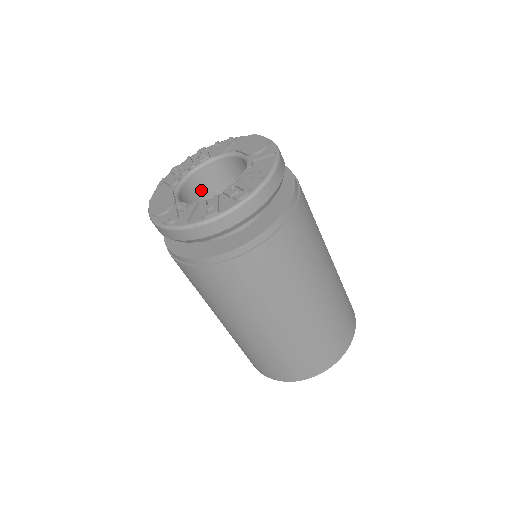
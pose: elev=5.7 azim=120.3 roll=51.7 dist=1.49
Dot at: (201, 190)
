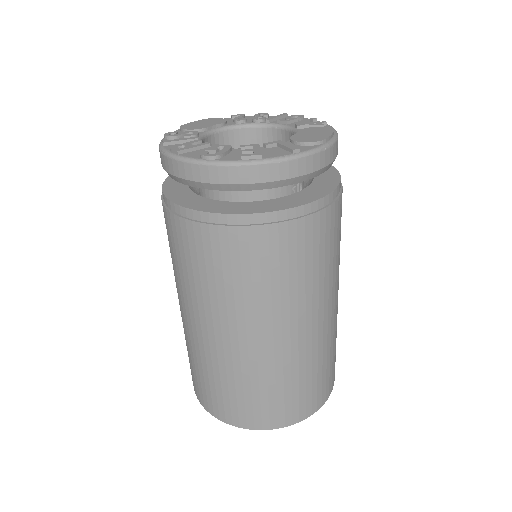
Dot at: occluded
